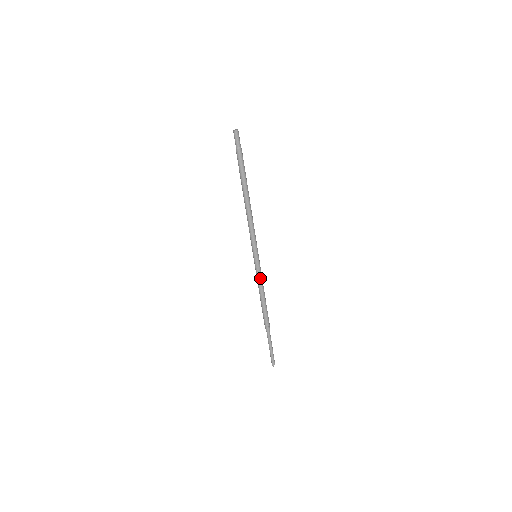
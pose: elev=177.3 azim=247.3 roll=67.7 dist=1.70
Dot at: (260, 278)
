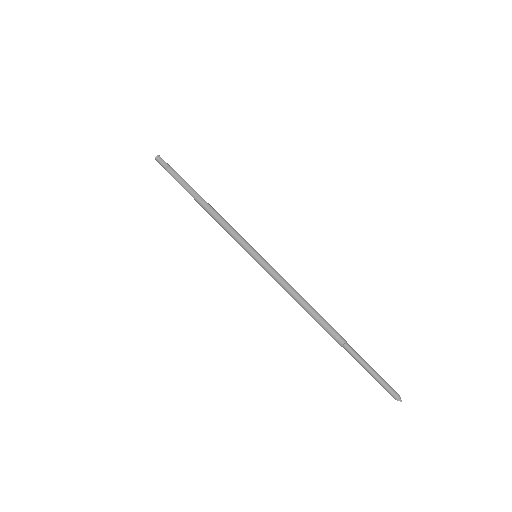
Dot at: (277, 277)
